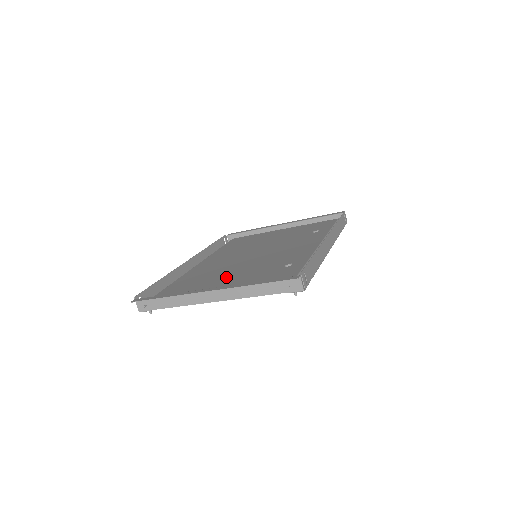
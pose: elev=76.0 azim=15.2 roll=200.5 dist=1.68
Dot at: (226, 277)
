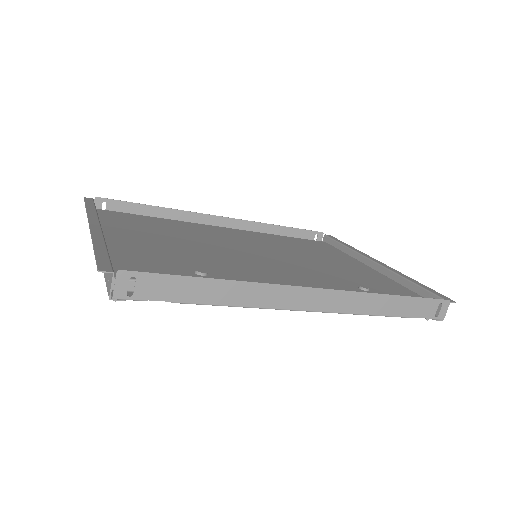
Dot at: (165, 240)
